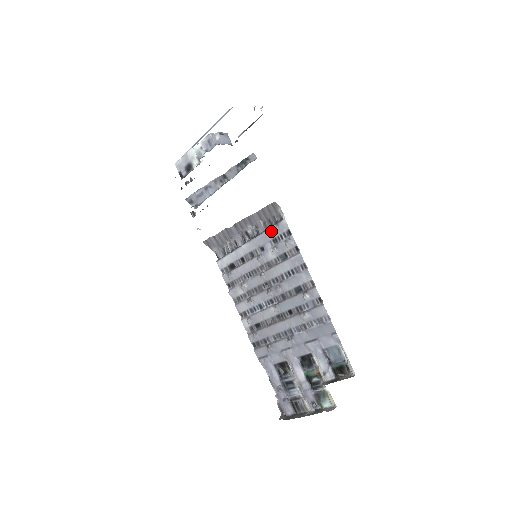
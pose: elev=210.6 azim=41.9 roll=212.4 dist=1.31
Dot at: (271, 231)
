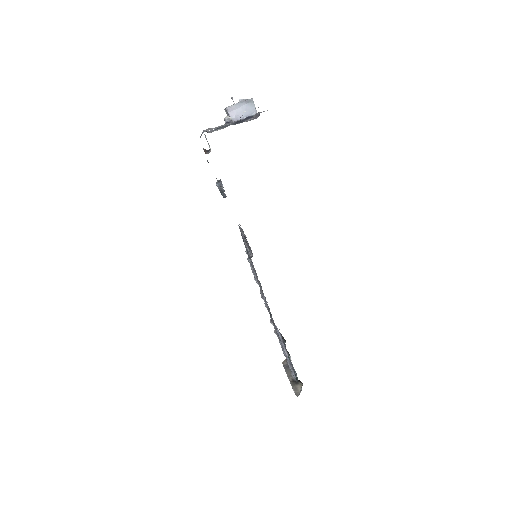
Dot at: occluded
